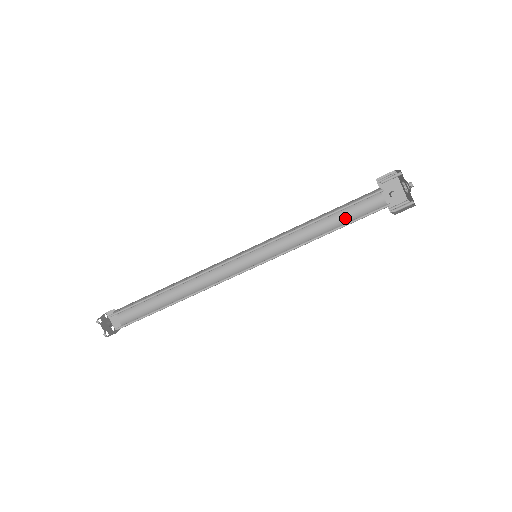
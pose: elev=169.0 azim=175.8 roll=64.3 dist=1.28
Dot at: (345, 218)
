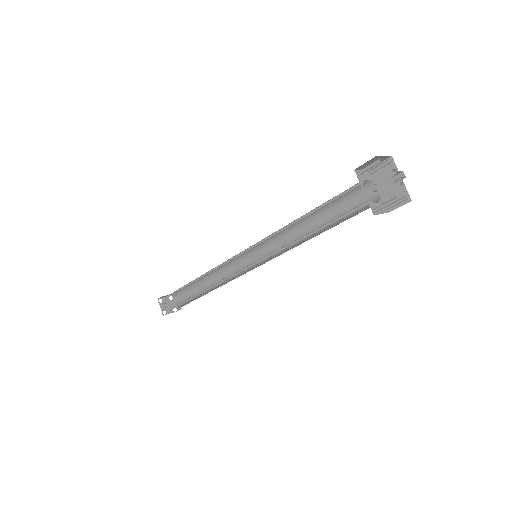
Dot at: occluded
